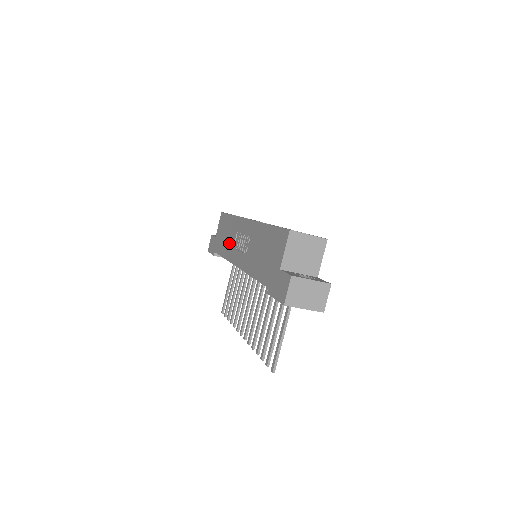
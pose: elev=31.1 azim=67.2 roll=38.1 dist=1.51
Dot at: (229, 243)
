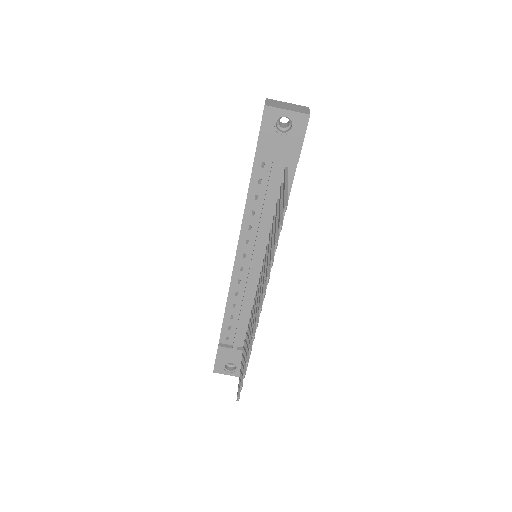
Dot at: occluded
